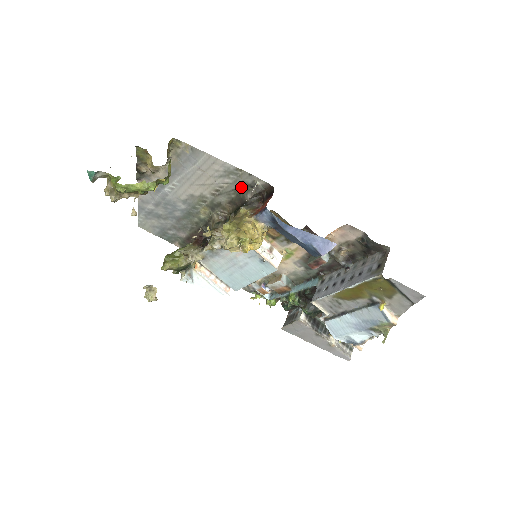
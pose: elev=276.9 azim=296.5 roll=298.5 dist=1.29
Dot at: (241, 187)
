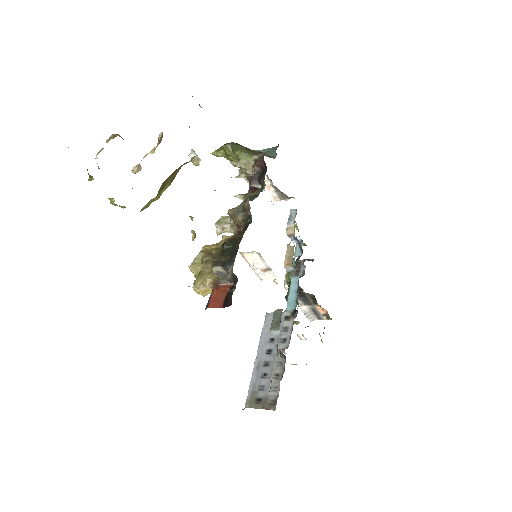
Dot at: occluded
